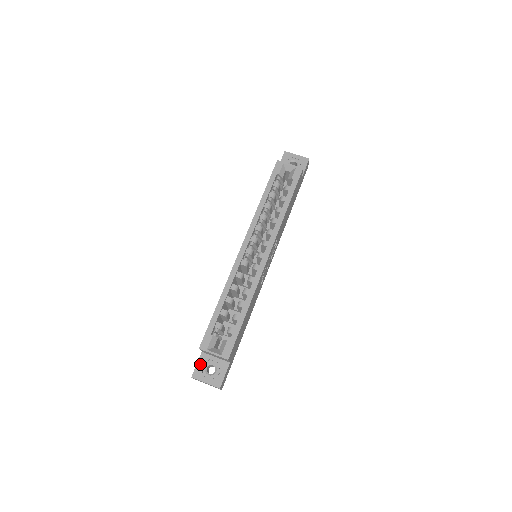
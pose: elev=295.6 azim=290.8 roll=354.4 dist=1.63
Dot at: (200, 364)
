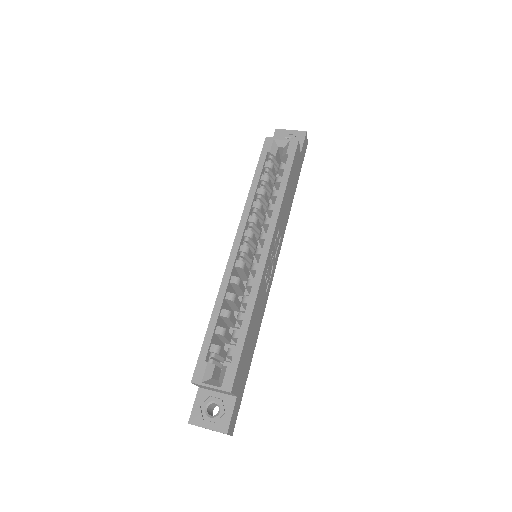
Dot at: (198, 404)
